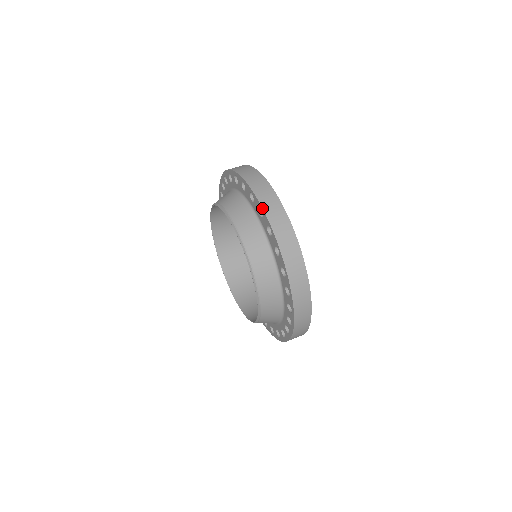
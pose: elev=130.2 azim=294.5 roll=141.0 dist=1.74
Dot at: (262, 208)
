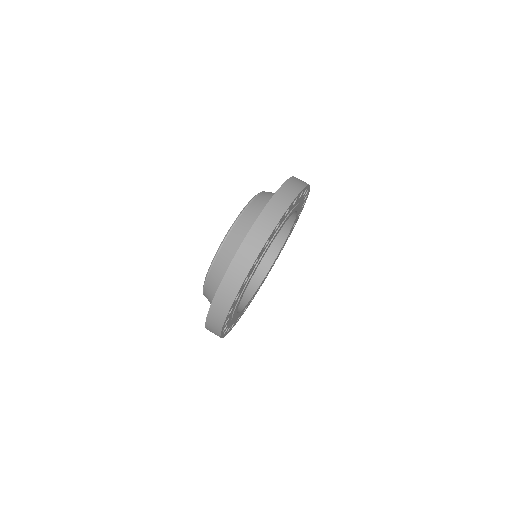
Dot at: (216, 292)
